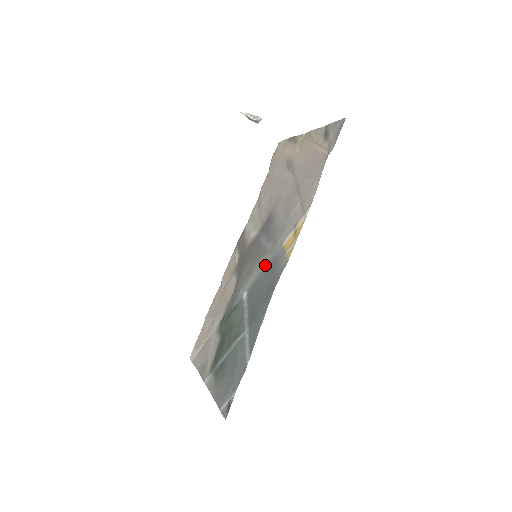
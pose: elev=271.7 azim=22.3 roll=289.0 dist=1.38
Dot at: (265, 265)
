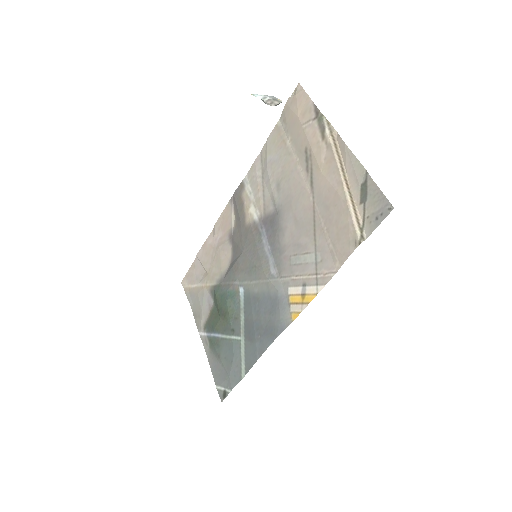
Dot at: (266, 289)
